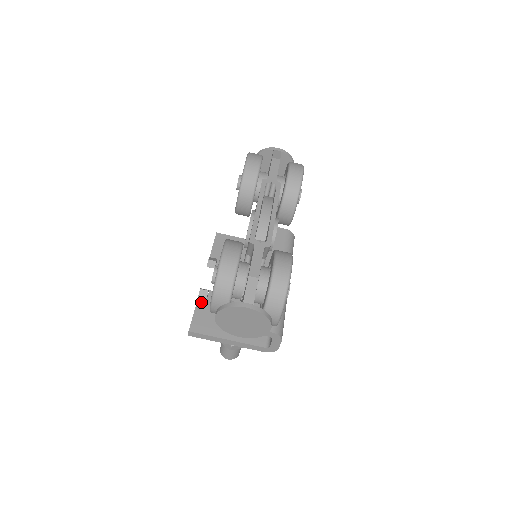
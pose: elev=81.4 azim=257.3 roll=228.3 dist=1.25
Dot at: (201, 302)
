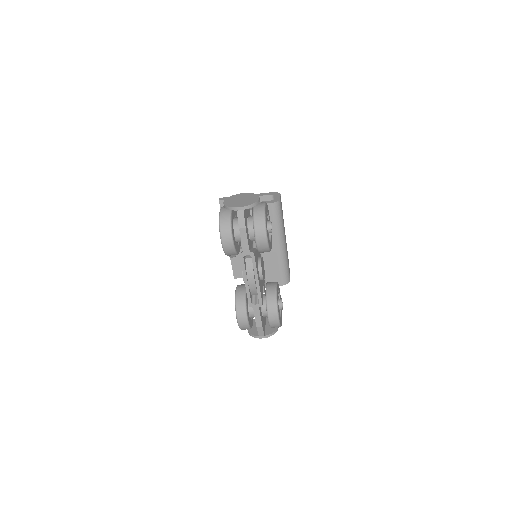
Dot at: (233, 259)
